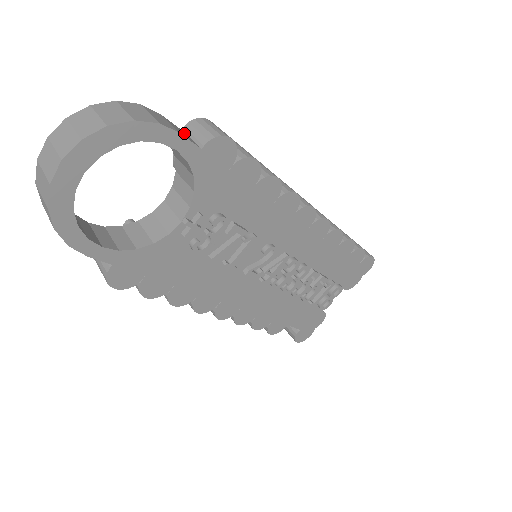
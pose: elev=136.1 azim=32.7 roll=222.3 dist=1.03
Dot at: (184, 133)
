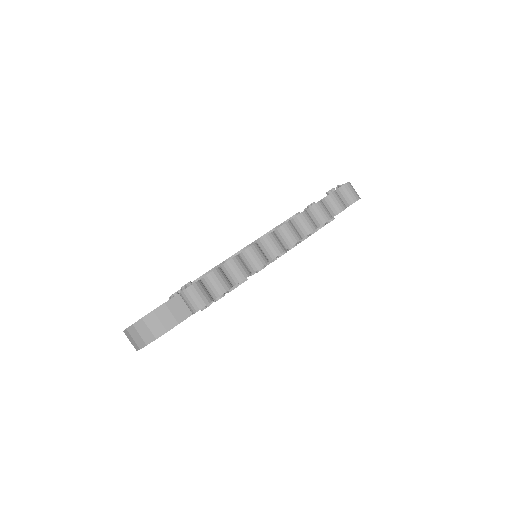
Dot at: (181, 302)
